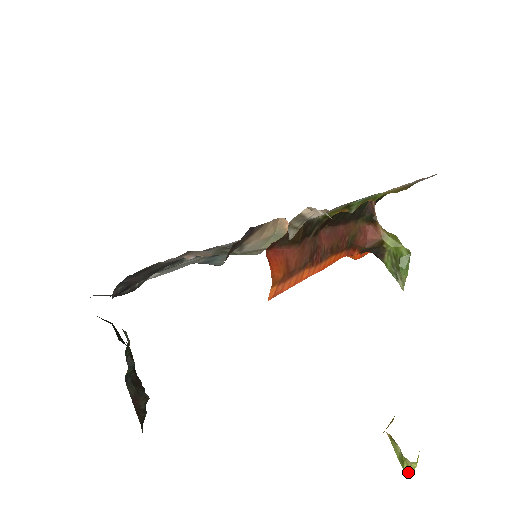
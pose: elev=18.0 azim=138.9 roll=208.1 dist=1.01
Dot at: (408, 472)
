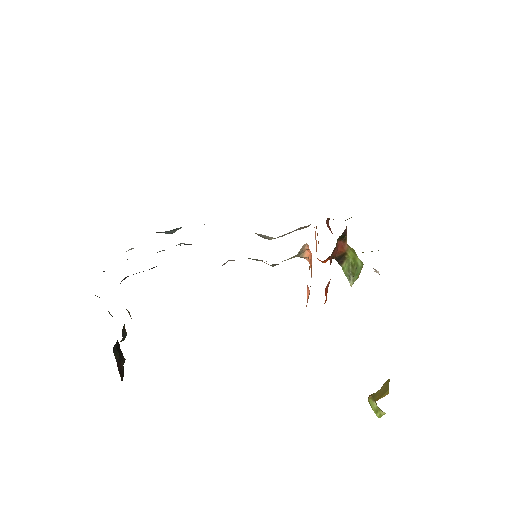
Dot at: (379, 417)
